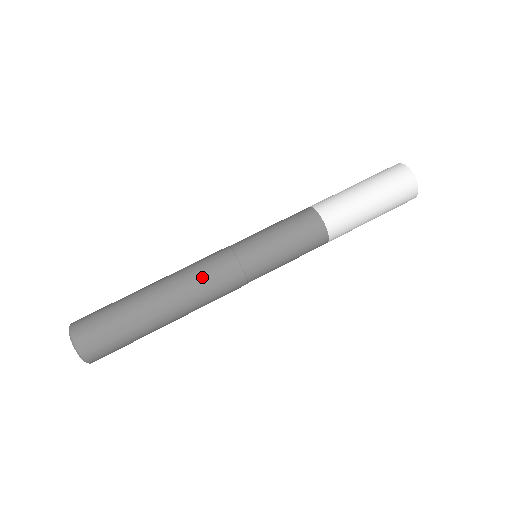
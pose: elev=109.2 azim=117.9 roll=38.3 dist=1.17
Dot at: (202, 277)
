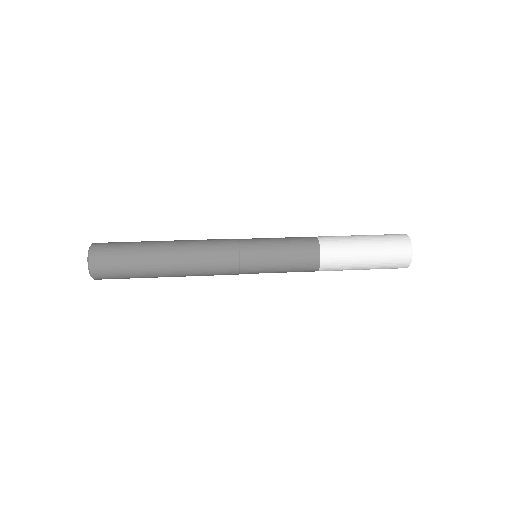
Dot at: (206, 241)
